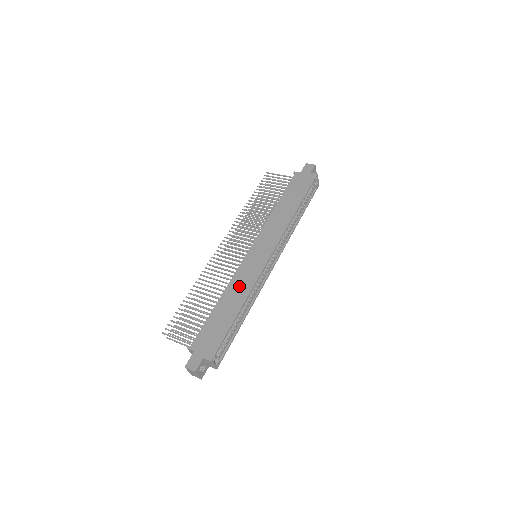
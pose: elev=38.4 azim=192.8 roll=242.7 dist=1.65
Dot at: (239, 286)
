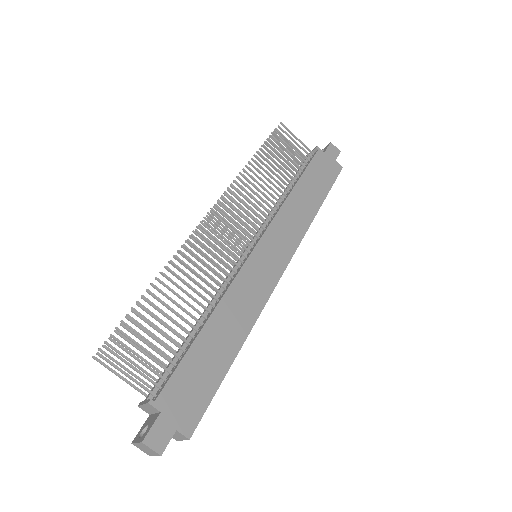
Dot at: (240, 306)
